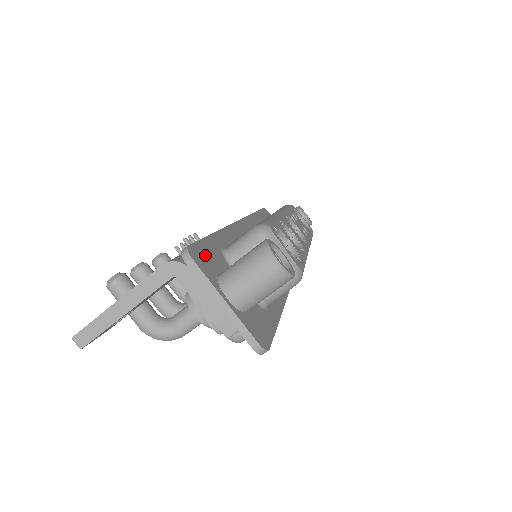
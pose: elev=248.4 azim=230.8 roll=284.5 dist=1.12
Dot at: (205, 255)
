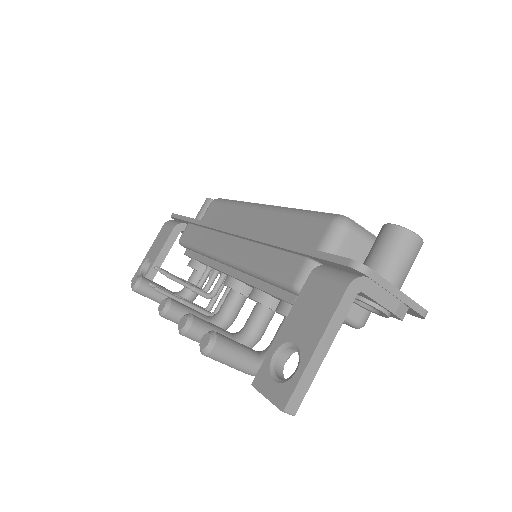
Dot at: occluded
